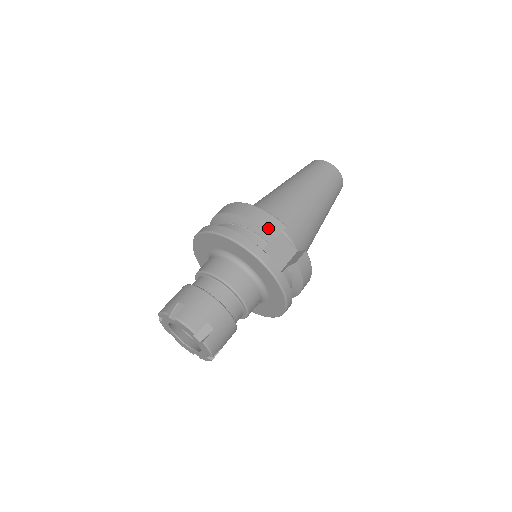
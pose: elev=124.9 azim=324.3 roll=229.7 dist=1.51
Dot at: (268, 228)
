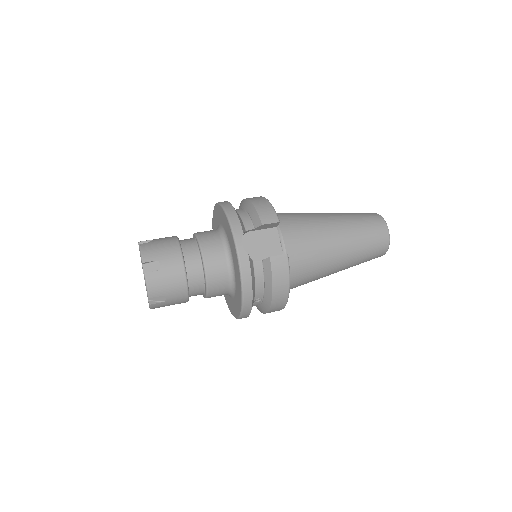
Dot at: (261, 214)
